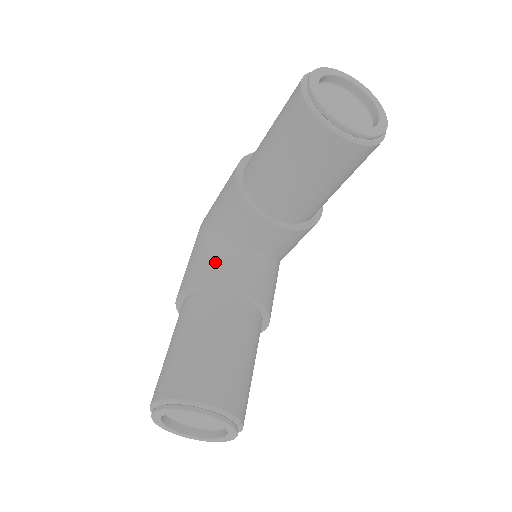
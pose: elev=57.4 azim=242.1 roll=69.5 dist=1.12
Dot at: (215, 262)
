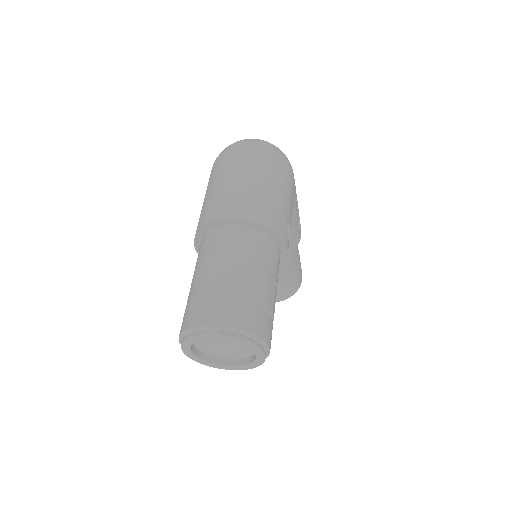
Dot at: occluded
